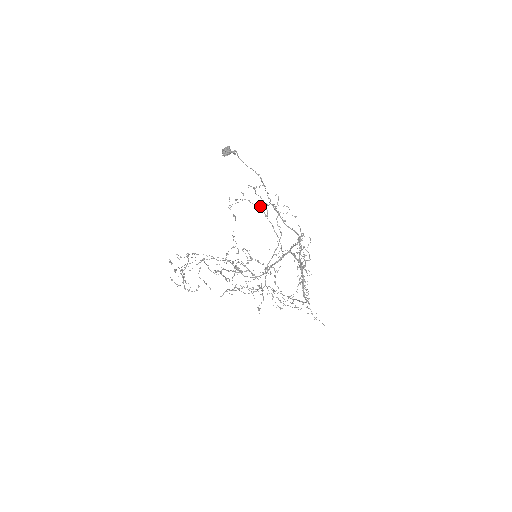
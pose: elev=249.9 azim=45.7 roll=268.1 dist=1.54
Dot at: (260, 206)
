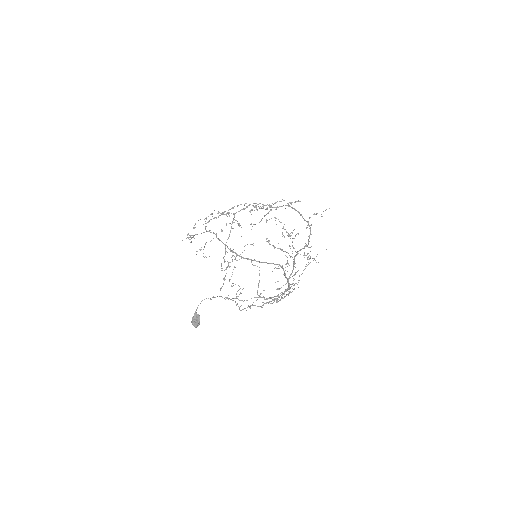
Dot at: occluded
